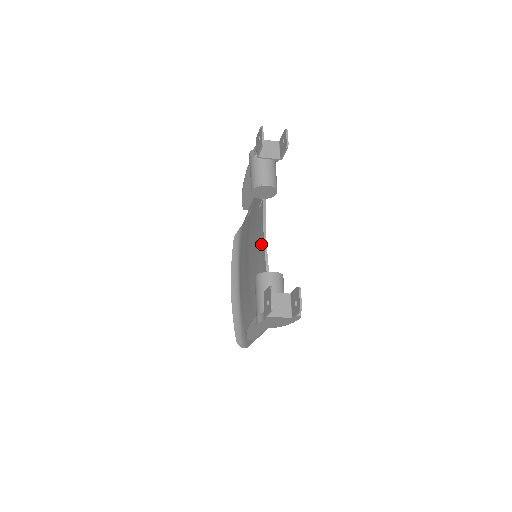
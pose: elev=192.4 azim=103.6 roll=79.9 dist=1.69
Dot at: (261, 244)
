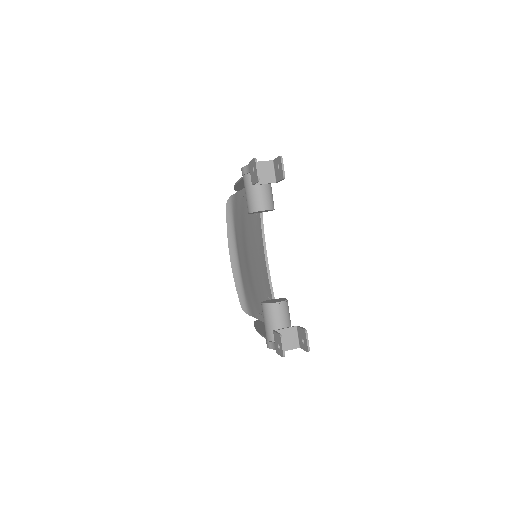
Dot at: (262, 260)
